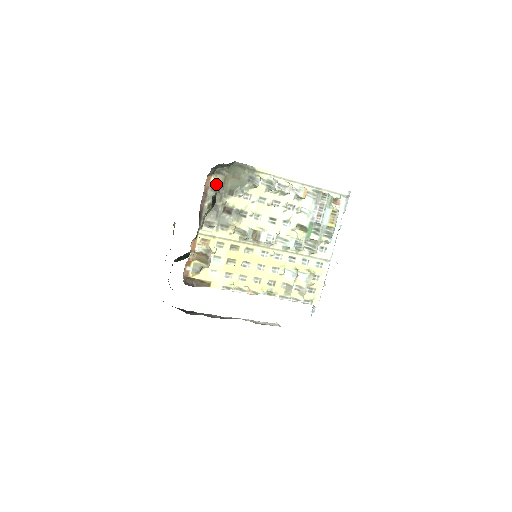
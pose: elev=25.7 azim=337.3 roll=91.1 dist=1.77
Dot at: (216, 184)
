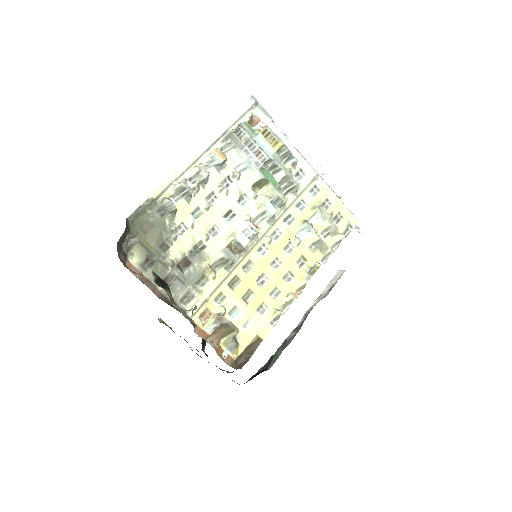
Dot at: (142, 260)
